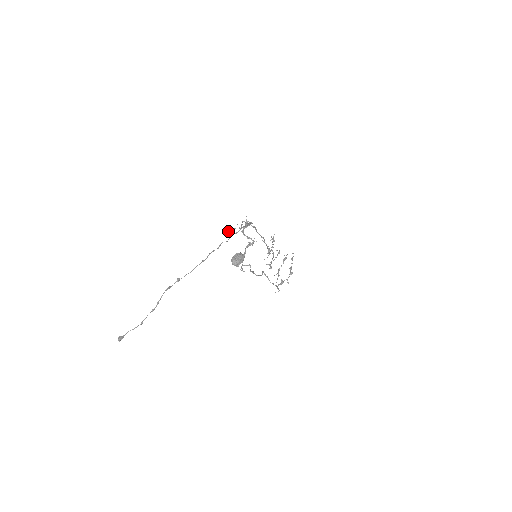
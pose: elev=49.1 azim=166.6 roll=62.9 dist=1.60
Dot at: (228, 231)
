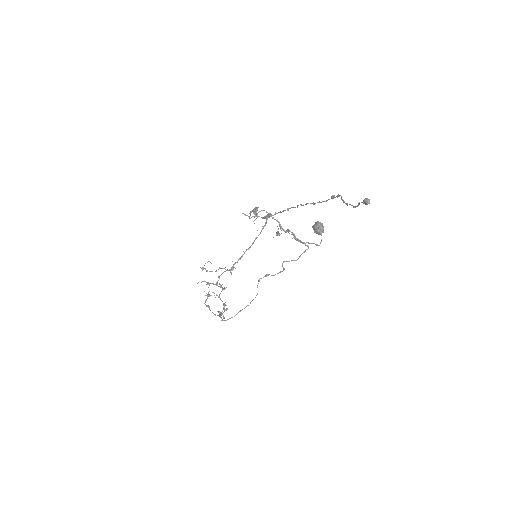
Dot at: (257, 208)
